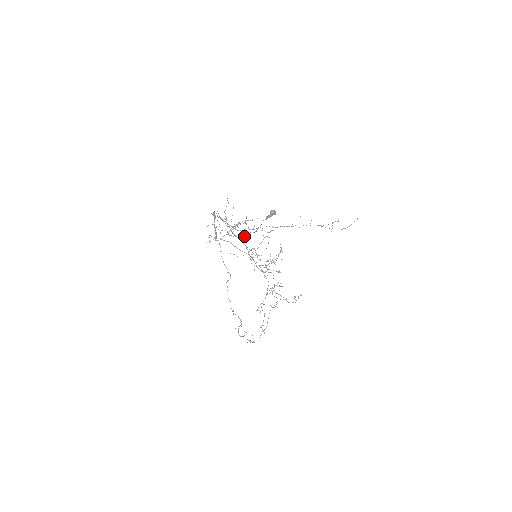
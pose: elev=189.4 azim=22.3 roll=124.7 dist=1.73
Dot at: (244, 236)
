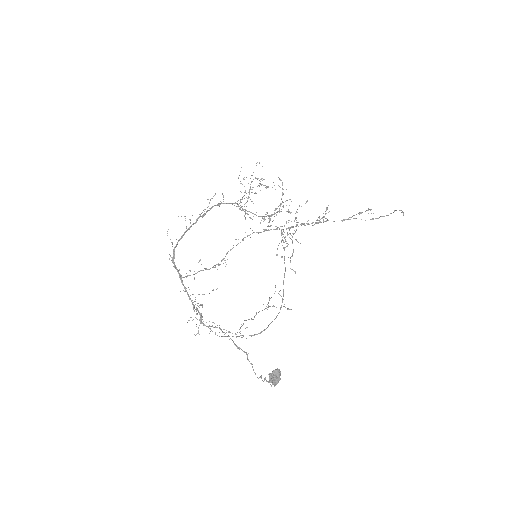
Dot at: occluded
